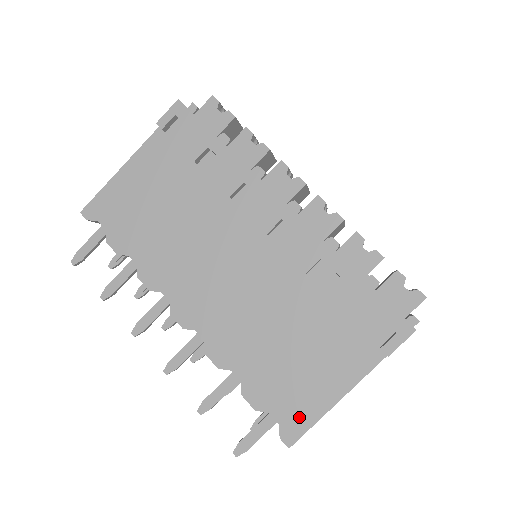
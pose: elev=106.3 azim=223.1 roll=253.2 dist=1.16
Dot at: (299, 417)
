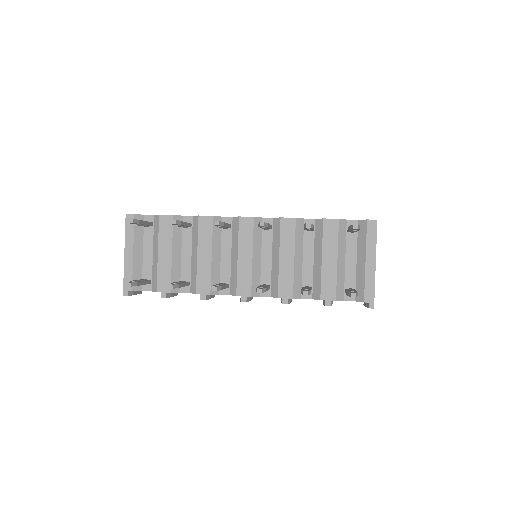
Dot at: occluded
